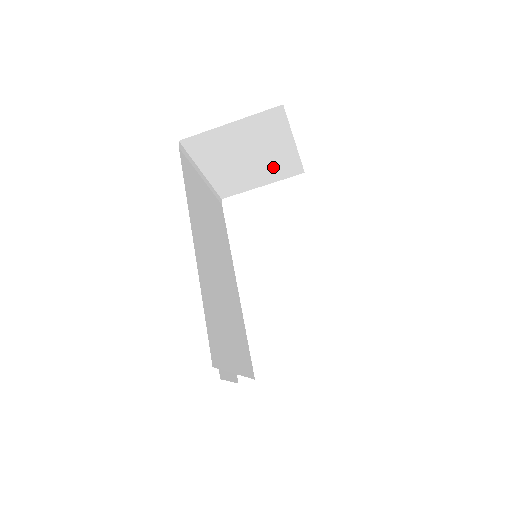
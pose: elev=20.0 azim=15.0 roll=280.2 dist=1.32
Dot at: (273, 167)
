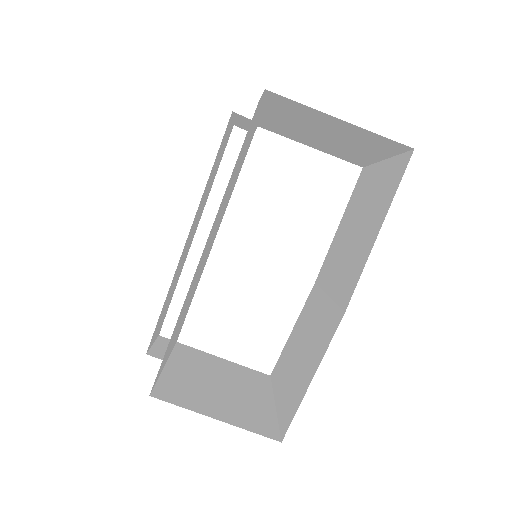
Dot at: (339, 150)
